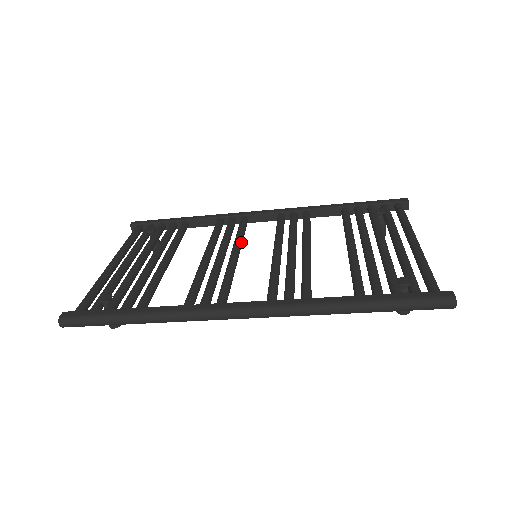
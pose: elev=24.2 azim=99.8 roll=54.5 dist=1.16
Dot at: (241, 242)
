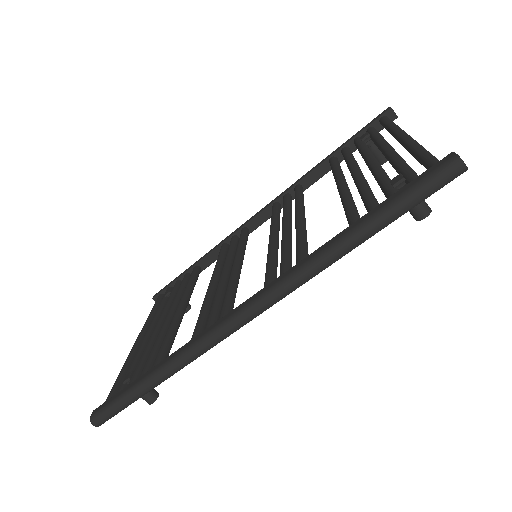
Dot at: (241, 252)
